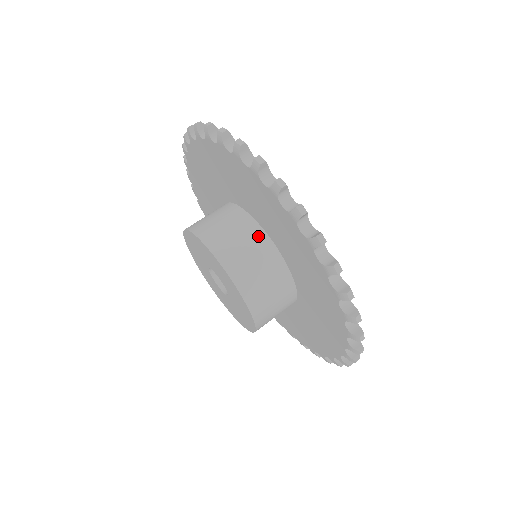
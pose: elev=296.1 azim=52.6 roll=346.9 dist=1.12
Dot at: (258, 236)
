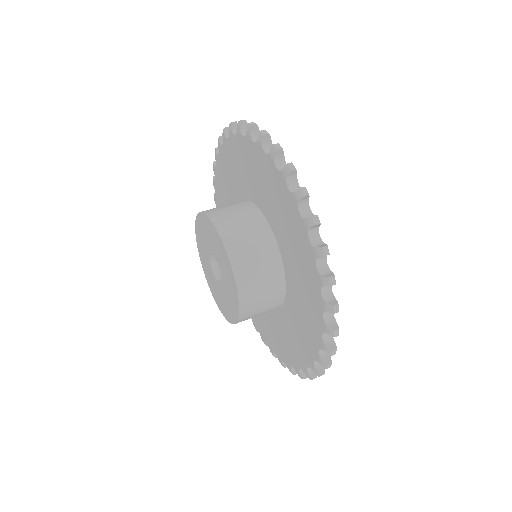
Dot at: (257, 218)
